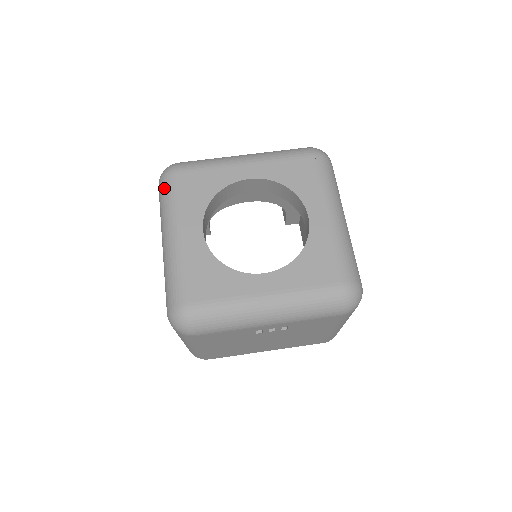
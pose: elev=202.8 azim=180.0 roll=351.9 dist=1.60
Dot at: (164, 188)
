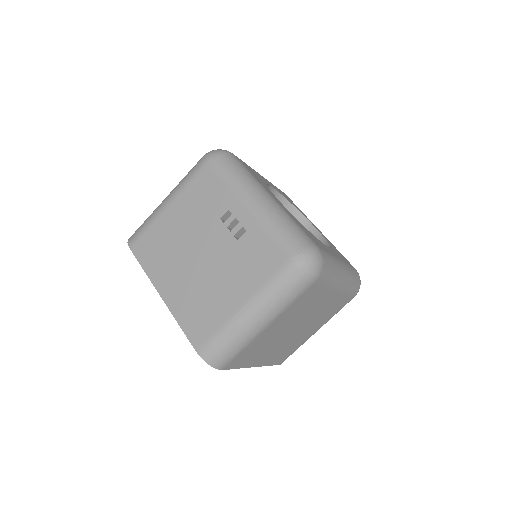
Dot at: occluded
